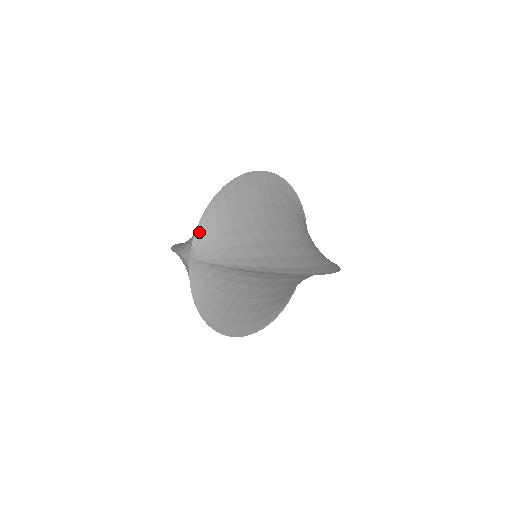
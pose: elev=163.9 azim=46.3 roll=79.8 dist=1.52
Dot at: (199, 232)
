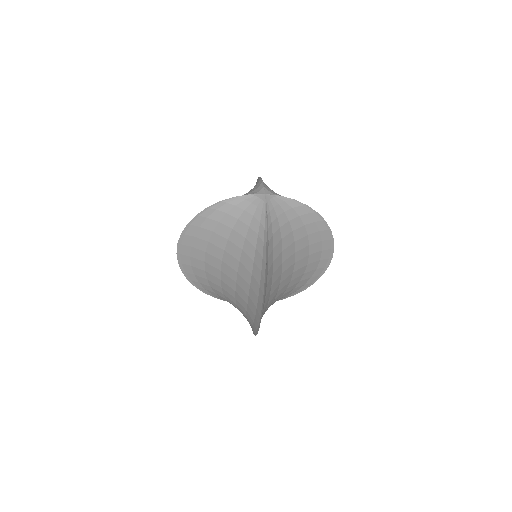
Dot at: (265, 184)
